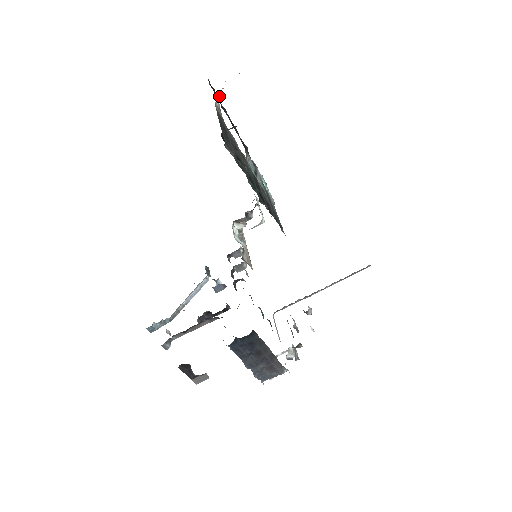
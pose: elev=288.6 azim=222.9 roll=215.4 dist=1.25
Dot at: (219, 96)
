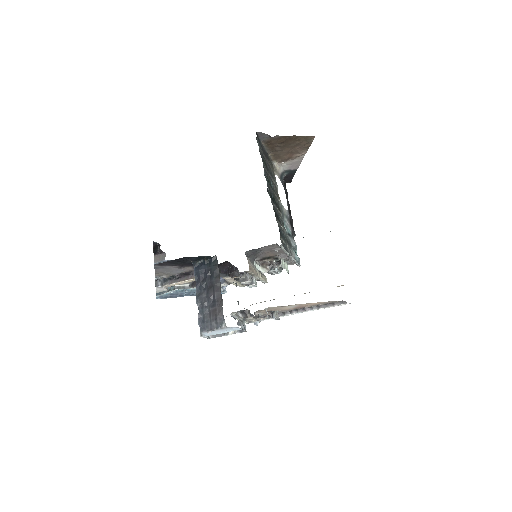
Dot at: (279, 166)
